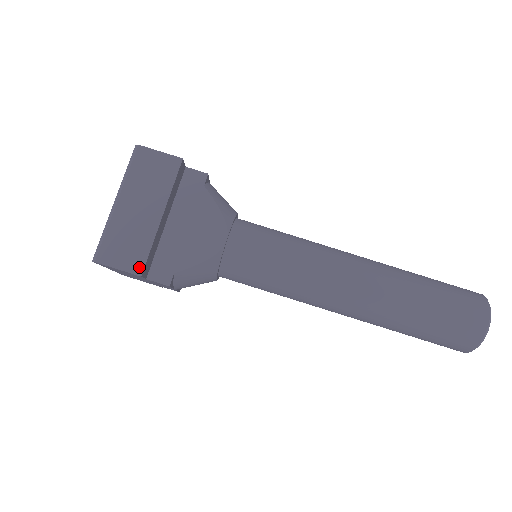
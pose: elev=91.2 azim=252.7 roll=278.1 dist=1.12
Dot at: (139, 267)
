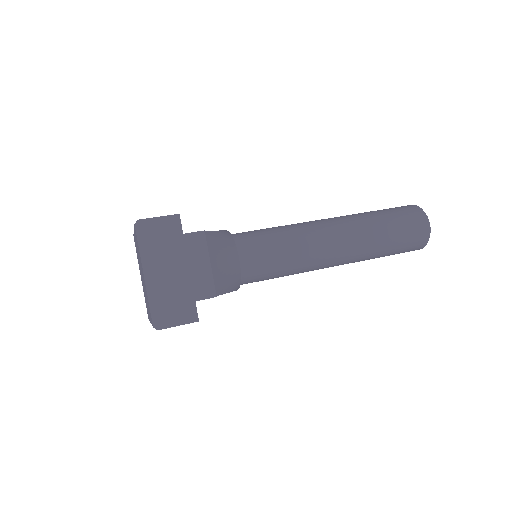
Dot at: (174, 215)
